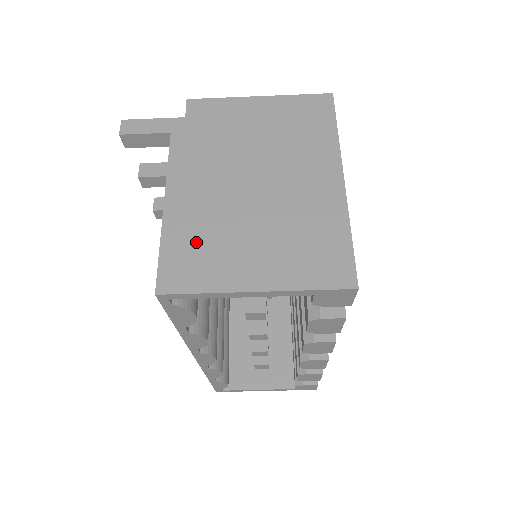
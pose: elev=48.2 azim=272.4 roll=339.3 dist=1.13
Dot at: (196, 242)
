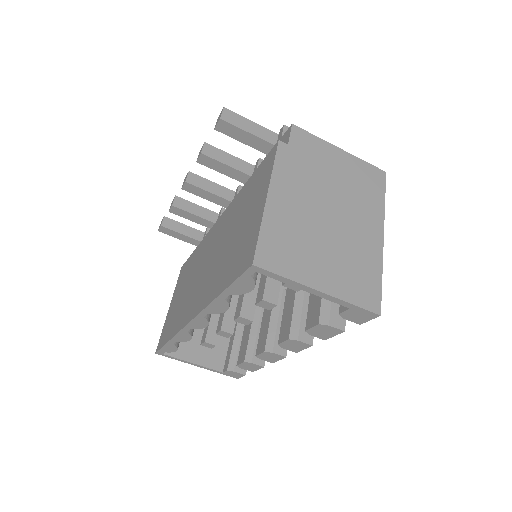
Dot at: (285, 238)
